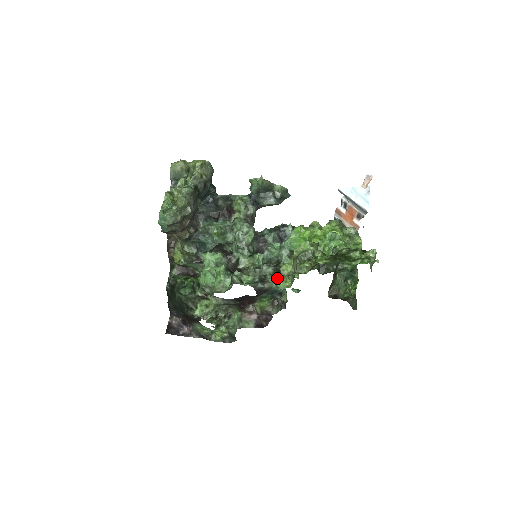
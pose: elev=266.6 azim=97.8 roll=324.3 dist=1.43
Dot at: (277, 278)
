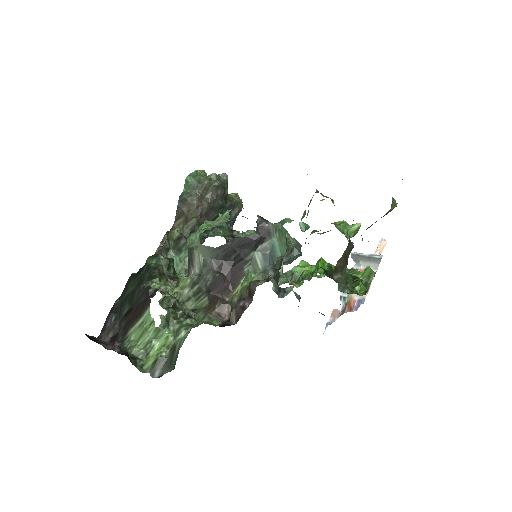
Dot at: (285, 219)
